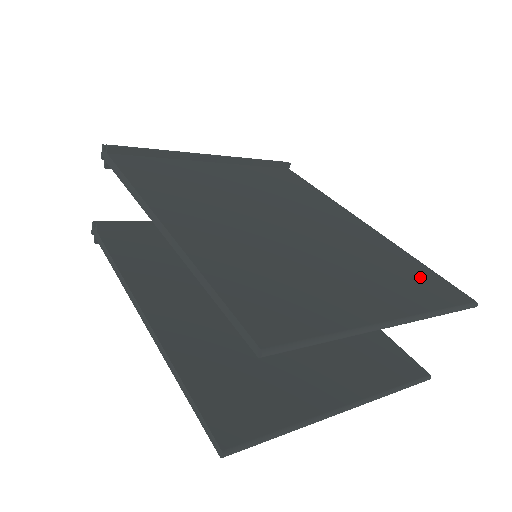
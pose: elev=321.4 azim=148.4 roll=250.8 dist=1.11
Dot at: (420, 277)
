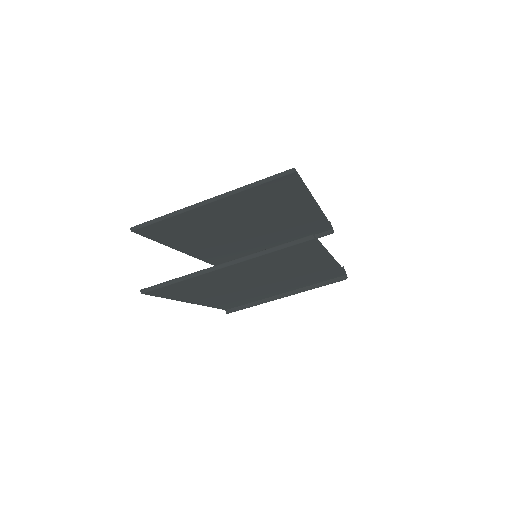
Dot at: occluded
